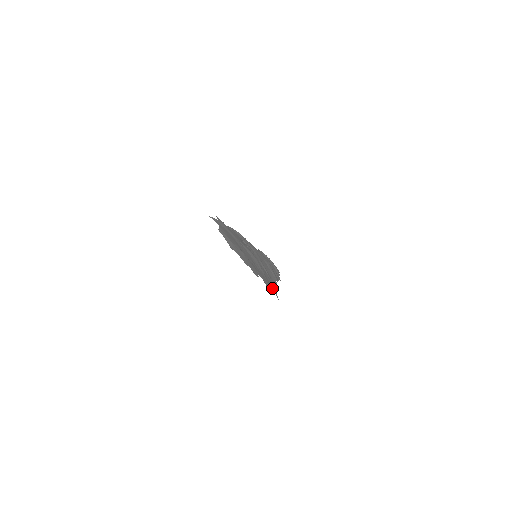
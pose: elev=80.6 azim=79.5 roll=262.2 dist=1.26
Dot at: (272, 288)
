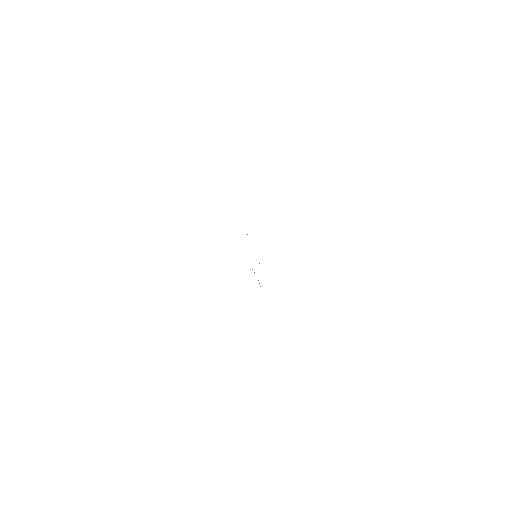
Dot at: occluded
